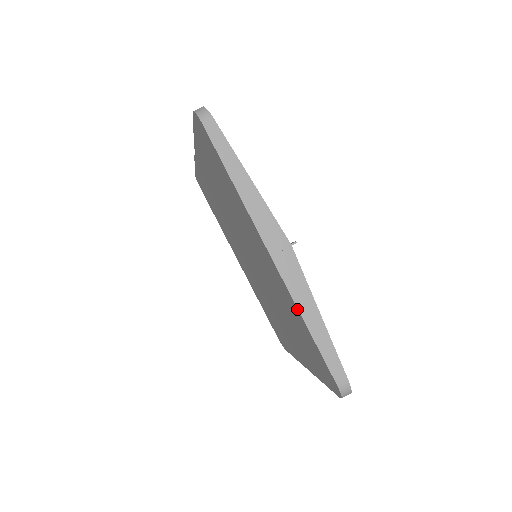
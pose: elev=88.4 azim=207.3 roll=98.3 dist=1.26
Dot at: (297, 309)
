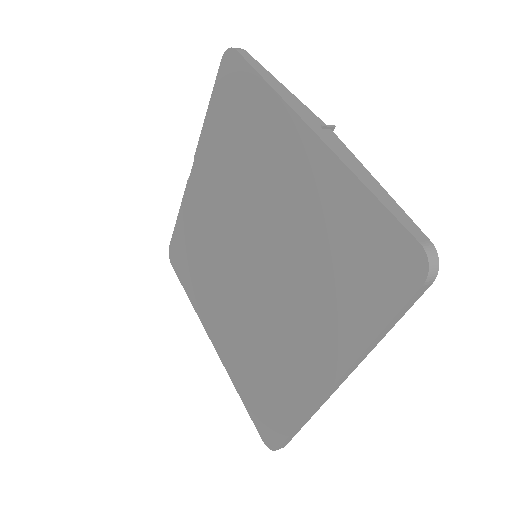
Dot at: (348, 172)
